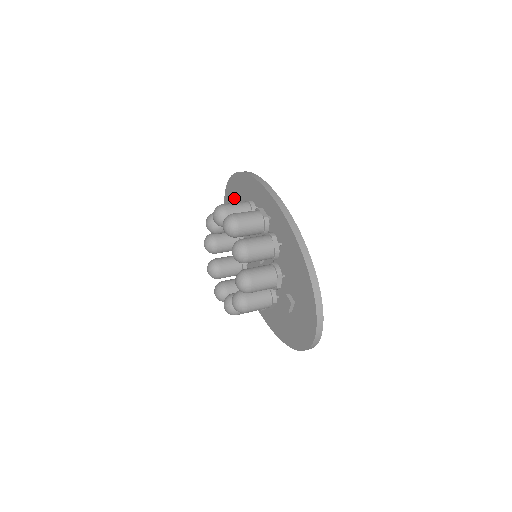
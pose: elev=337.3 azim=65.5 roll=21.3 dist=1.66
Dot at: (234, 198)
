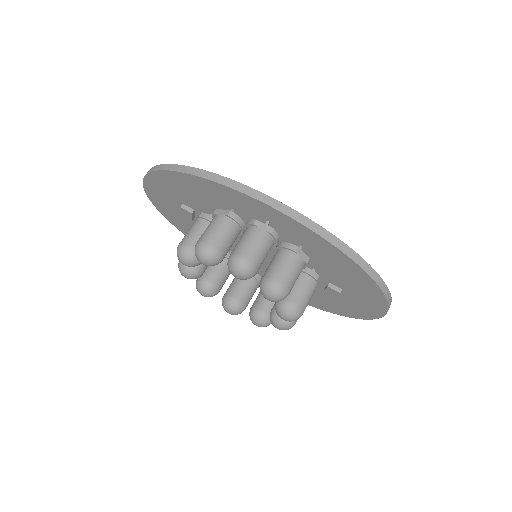
Dot at: (170, 195)
